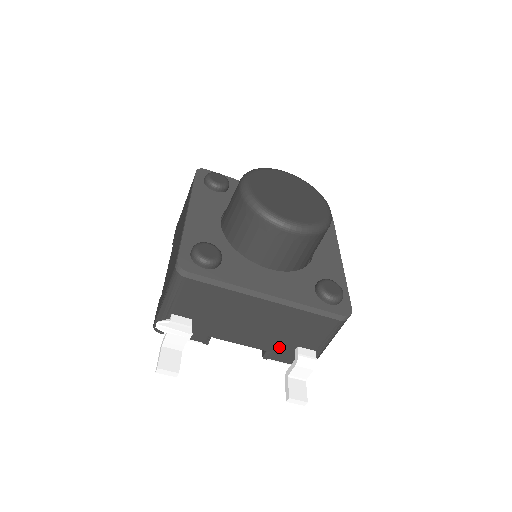
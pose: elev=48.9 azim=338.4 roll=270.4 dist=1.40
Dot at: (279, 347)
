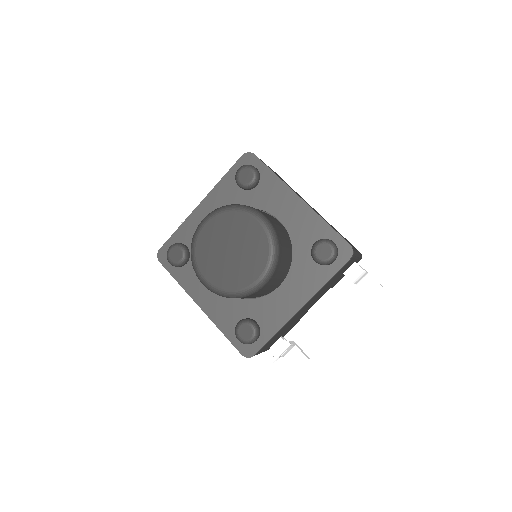
Dot at: (334, 283)
